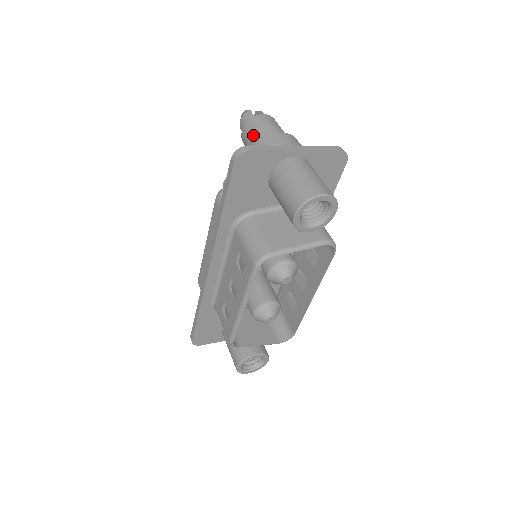
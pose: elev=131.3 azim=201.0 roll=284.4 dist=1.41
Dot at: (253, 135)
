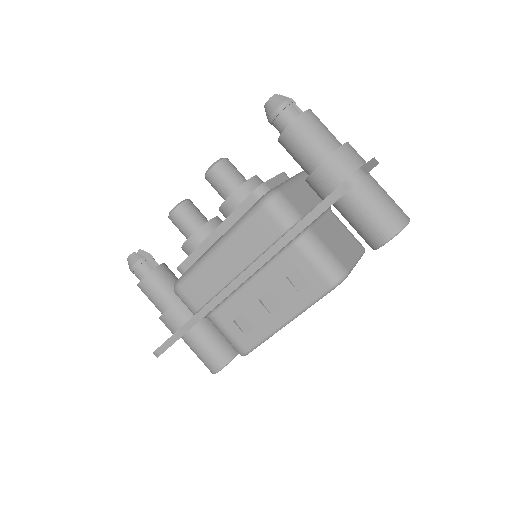
Dot at: (313, 137)
